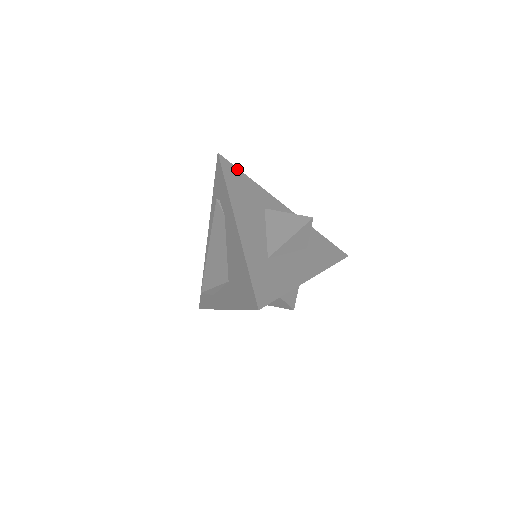
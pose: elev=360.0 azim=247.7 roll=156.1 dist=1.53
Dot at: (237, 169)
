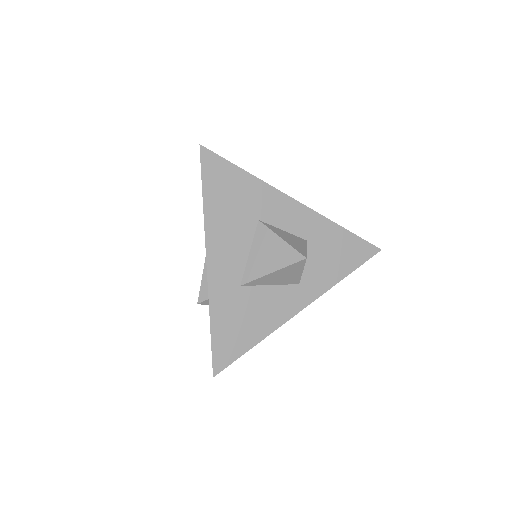
Dot at: occluded
